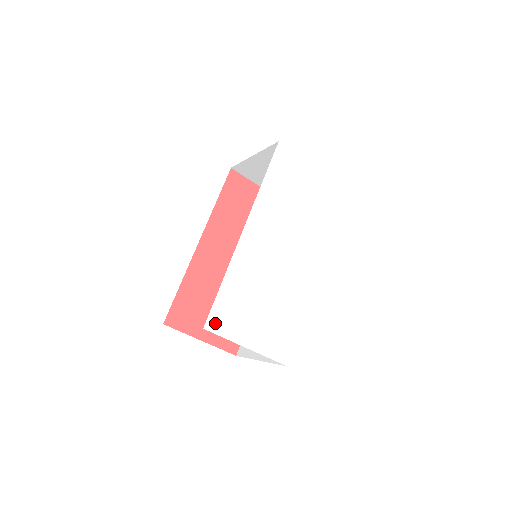
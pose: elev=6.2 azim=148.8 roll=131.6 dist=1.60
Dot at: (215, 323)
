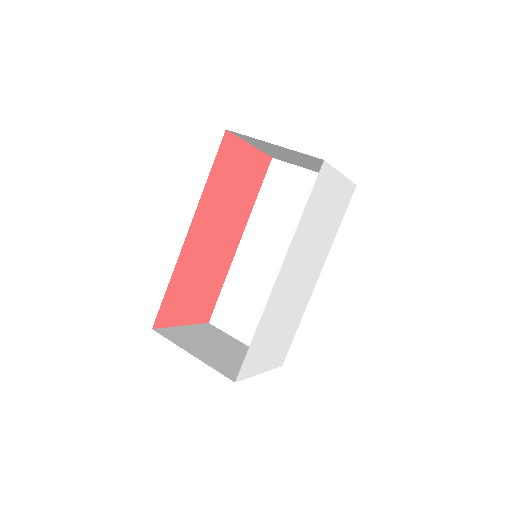
Dot at: (243, 372)
